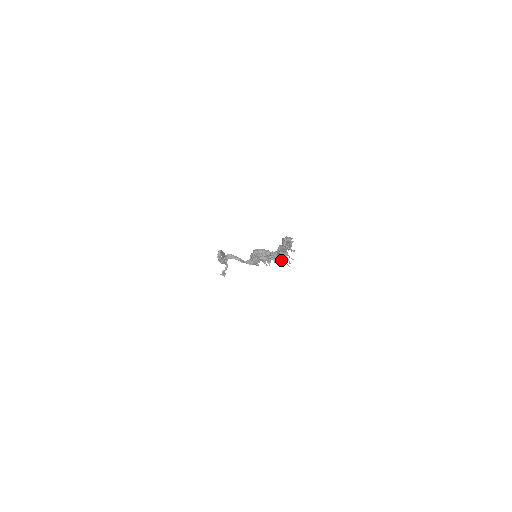
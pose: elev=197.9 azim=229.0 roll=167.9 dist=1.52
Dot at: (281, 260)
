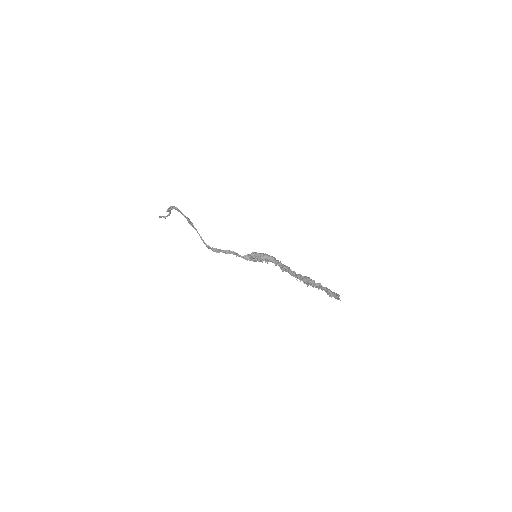
Dot at: occluded
